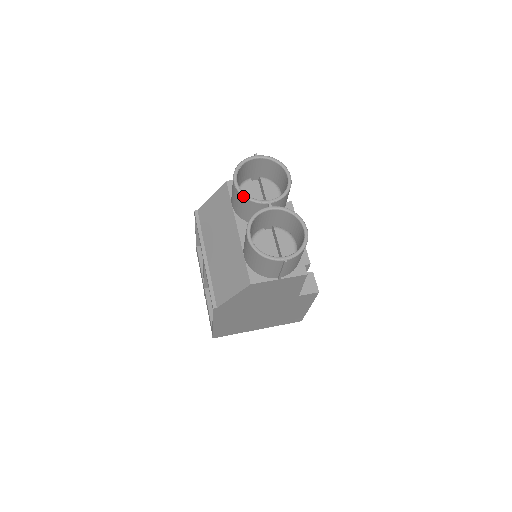
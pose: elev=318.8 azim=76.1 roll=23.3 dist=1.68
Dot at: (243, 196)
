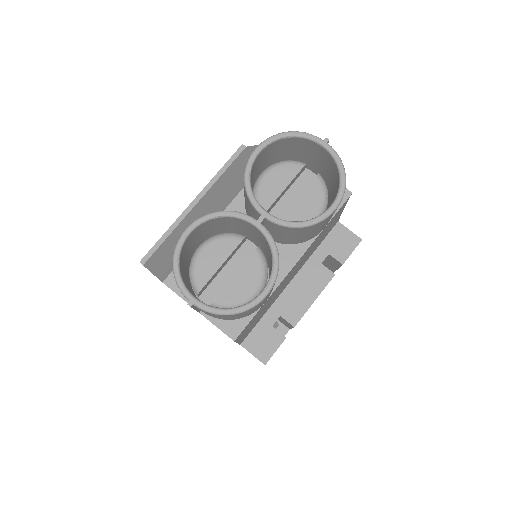
Dot at: (244, 176)
